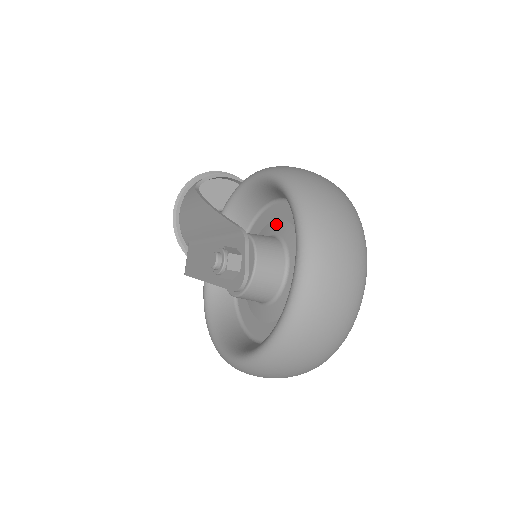
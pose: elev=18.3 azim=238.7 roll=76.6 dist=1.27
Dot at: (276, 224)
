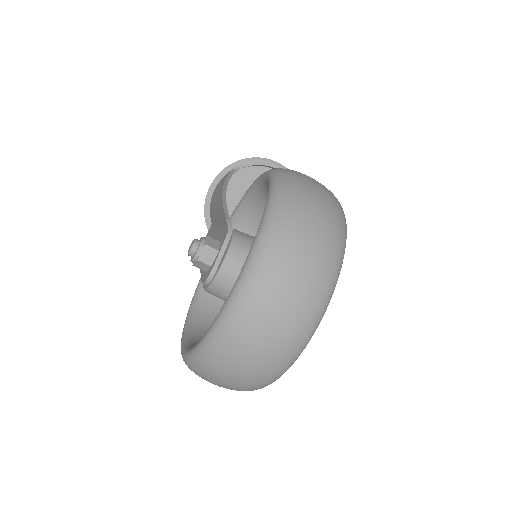
Dot at: occluded
